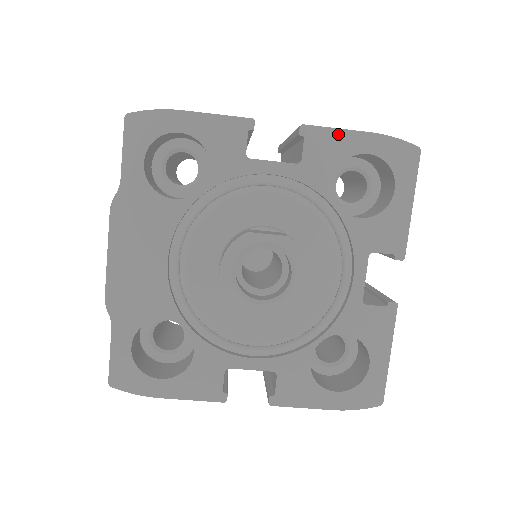
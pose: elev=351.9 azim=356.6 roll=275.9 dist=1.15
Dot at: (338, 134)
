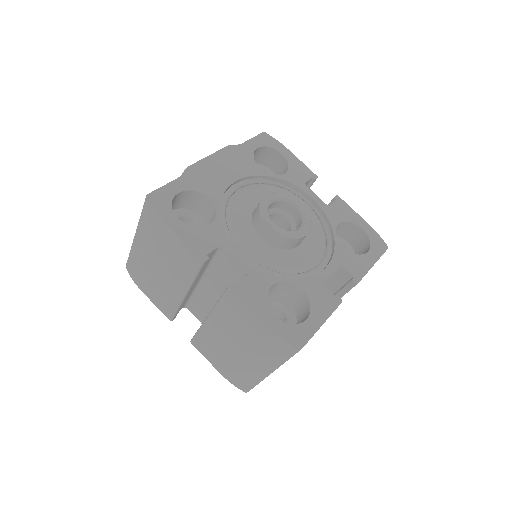
Dot at: (352, 211)
